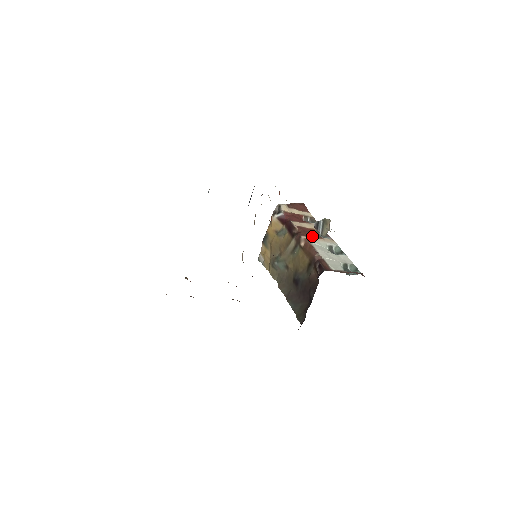
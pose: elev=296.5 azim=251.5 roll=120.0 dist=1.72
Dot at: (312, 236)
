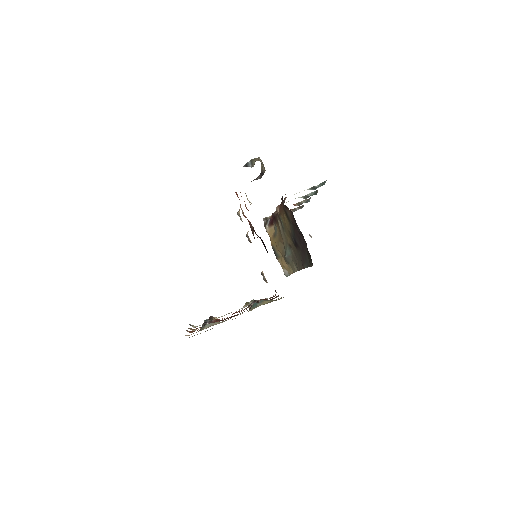
Dot at: occluded
